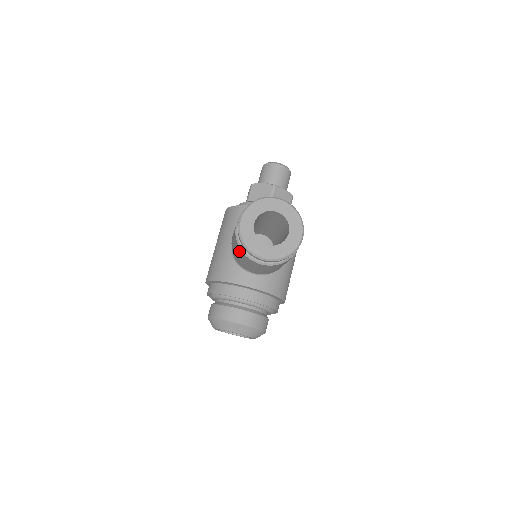
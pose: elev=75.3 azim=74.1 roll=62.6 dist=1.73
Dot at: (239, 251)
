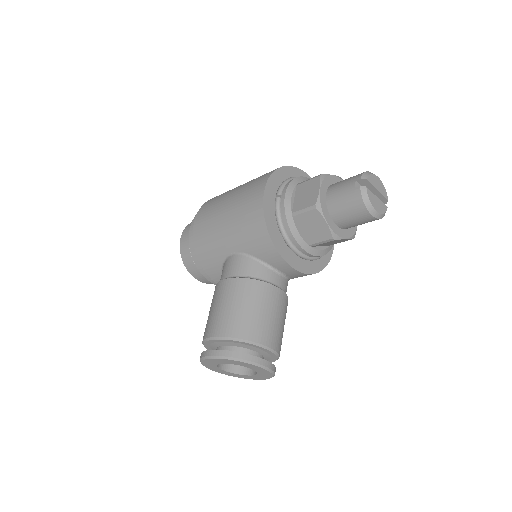
Dot at: occluded
